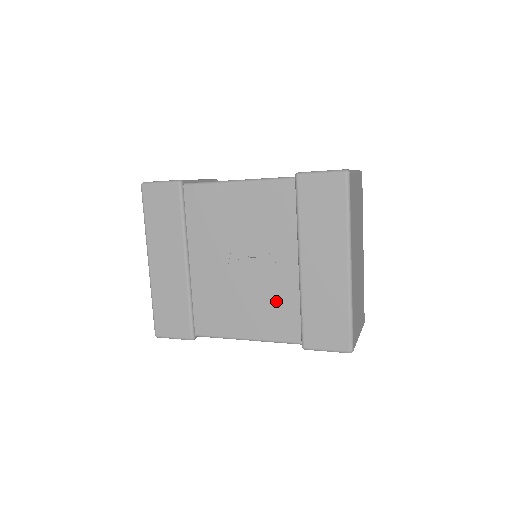
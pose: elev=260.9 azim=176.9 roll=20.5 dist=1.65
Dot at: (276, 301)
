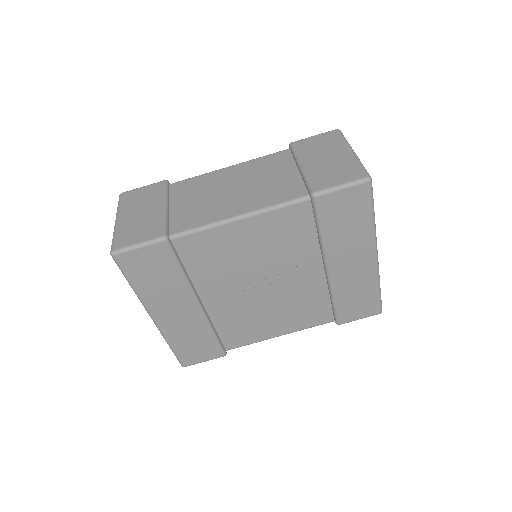
Dot at: (305, 302)
